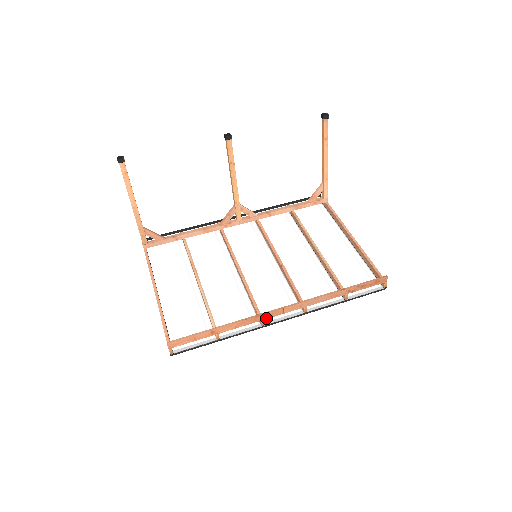
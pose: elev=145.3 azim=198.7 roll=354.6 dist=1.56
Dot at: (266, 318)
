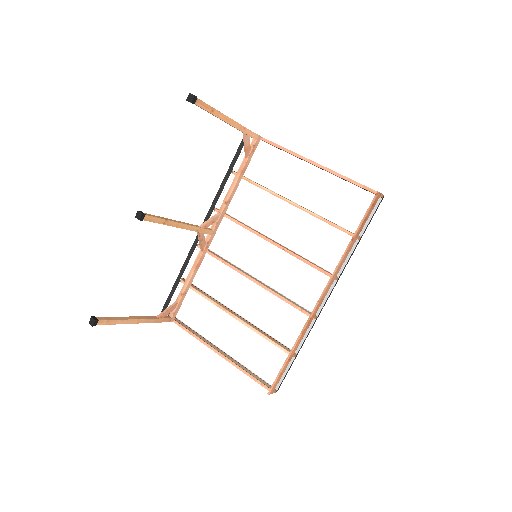
Dot at: (315, 314)
